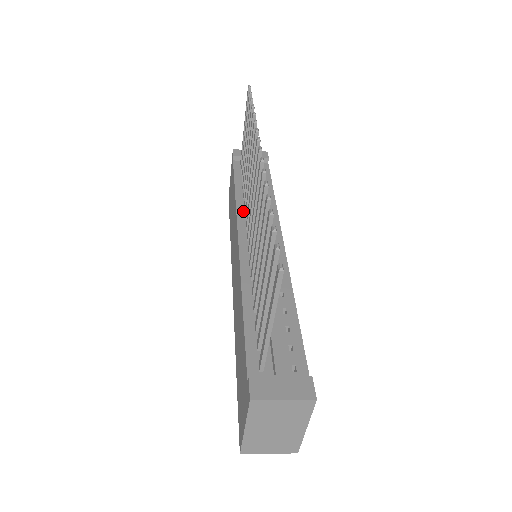
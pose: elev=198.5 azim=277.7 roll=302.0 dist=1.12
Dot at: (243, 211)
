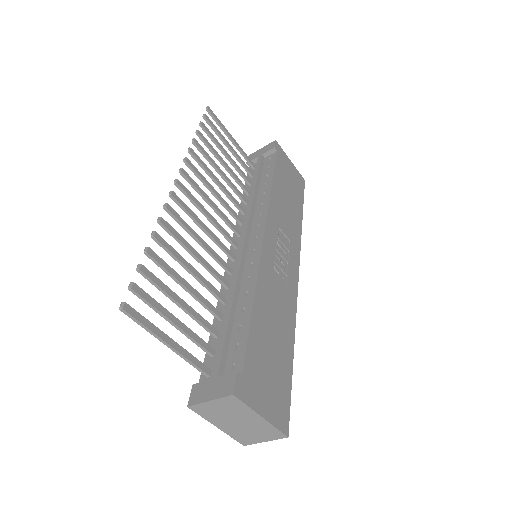
Dot at: occluded
